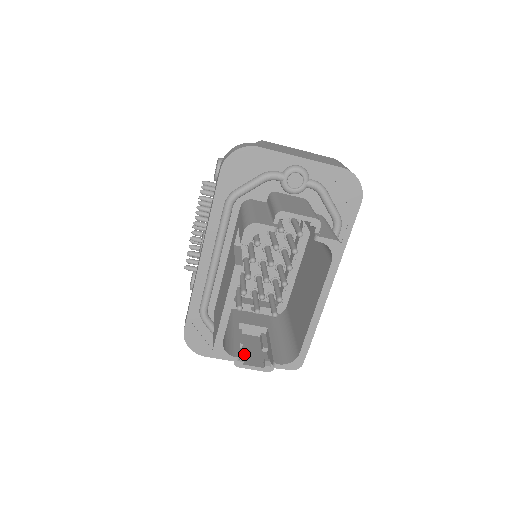
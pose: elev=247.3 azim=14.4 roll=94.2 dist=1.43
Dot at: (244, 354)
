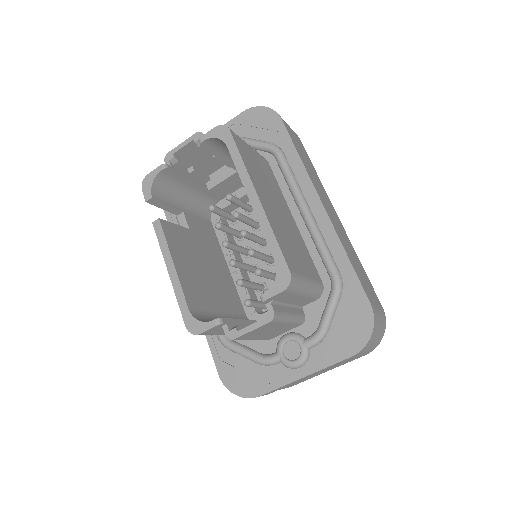
Dot at: occluded
